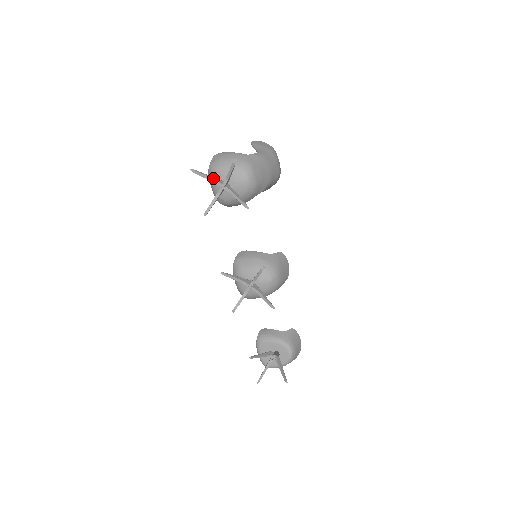
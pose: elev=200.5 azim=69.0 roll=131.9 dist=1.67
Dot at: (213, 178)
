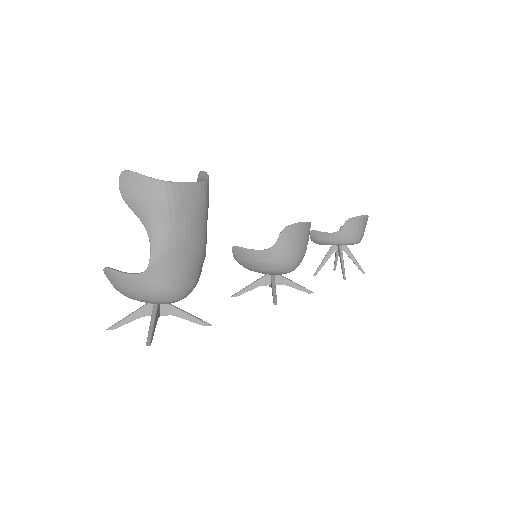
Dot at: (138, 316)
